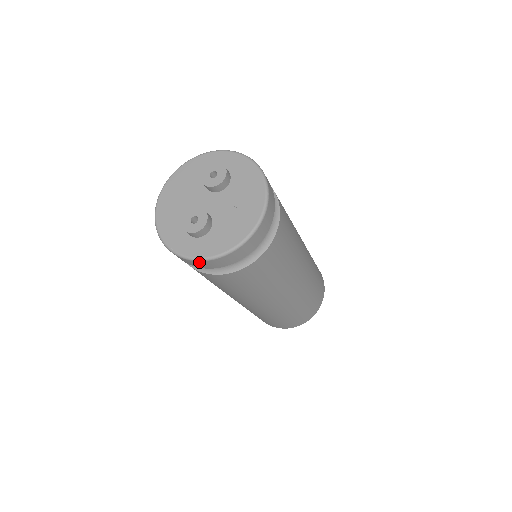
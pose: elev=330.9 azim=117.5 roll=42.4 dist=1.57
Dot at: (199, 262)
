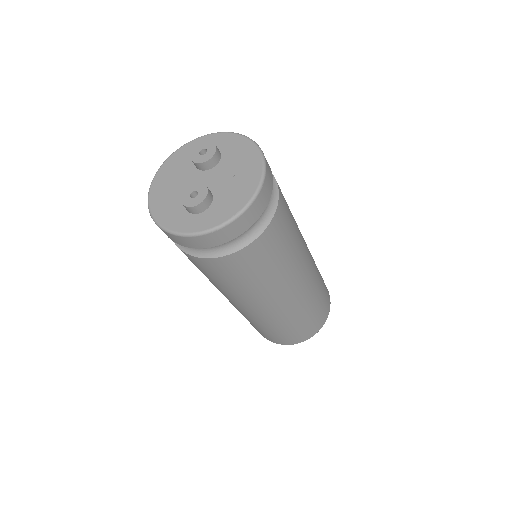
Dot at: (208, 236)
